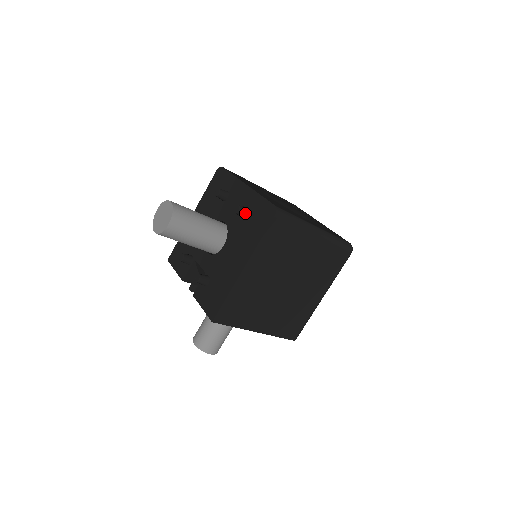
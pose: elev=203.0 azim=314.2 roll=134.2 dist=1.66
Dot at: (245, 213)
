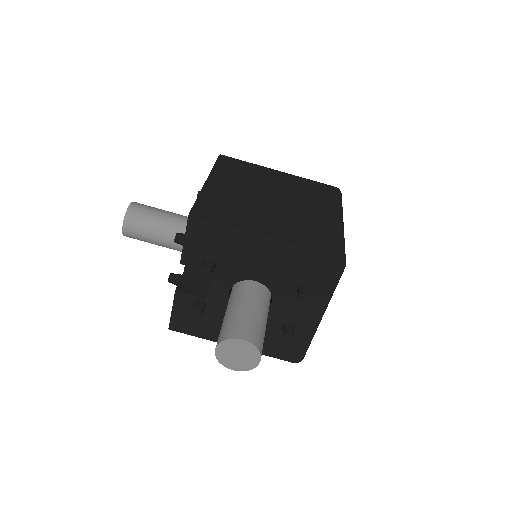
Dot at: occluded
